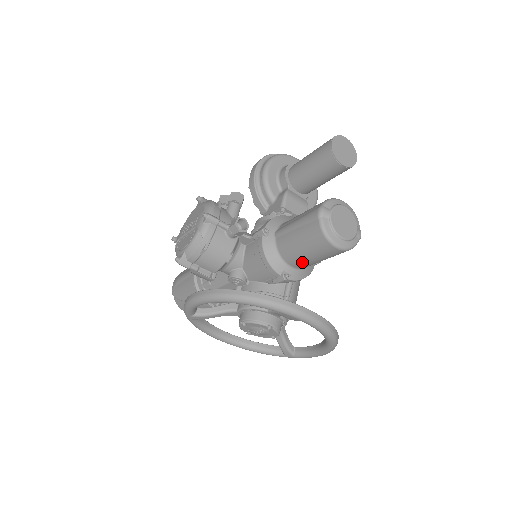
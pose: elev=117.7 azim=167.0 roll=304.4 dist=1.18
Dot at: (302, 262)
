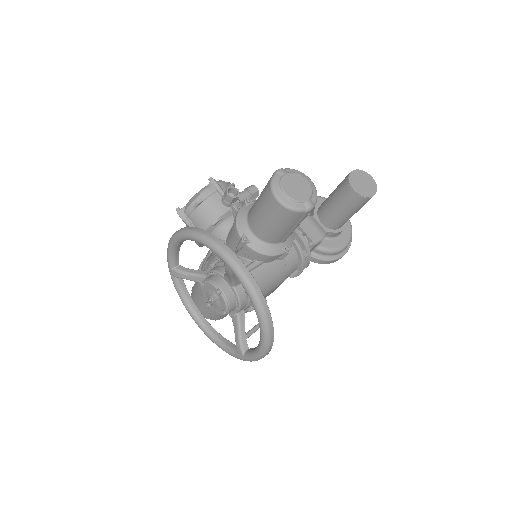
Dot at: (259, 226)
